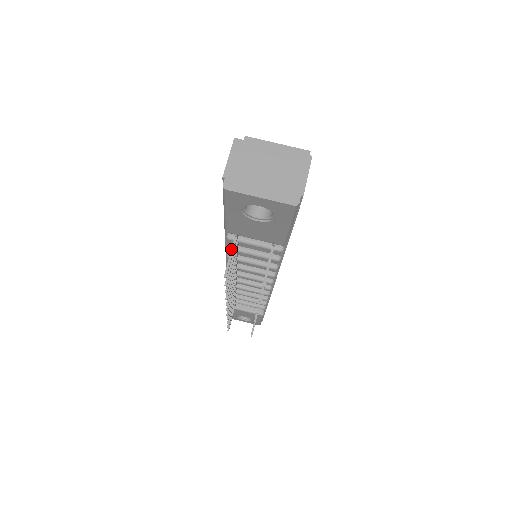
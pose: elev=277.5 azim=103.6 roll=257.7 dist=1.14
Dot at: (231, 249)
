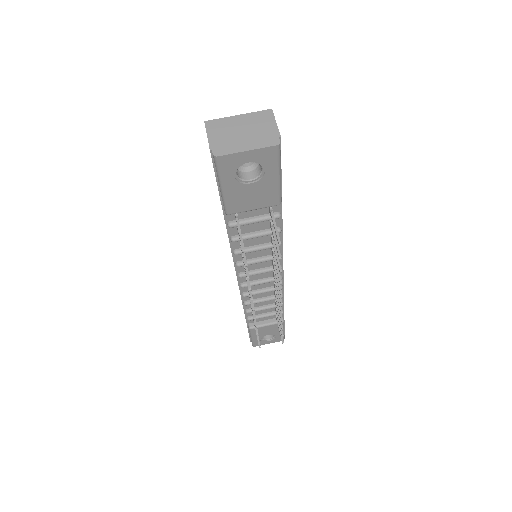
Dot at: (238, 228)
